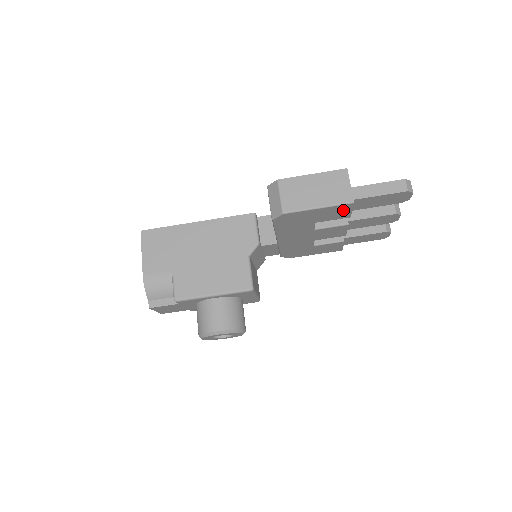
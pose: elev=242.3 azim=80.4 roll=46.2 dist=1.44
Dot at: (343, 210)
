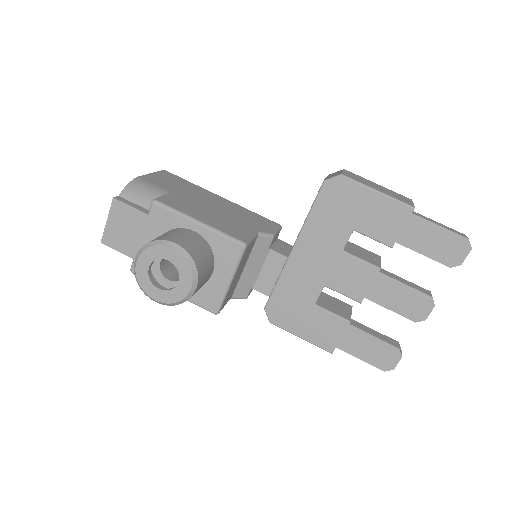
Dot at: (396, 219)
